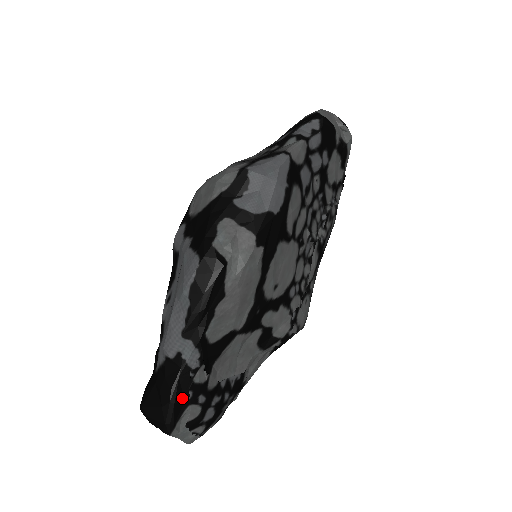
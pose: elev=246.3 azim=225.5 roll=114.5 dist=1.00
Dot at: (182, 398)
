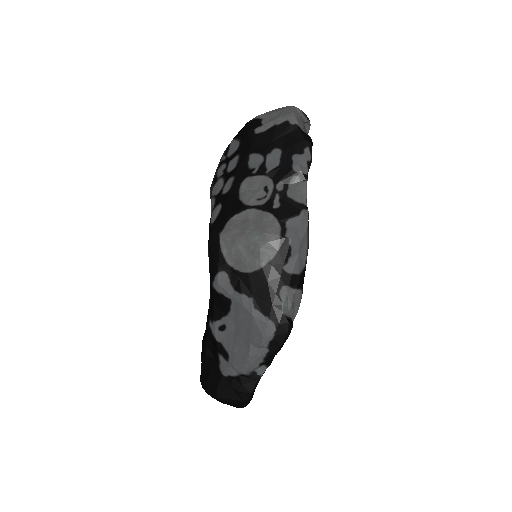
Dot at: occluded
